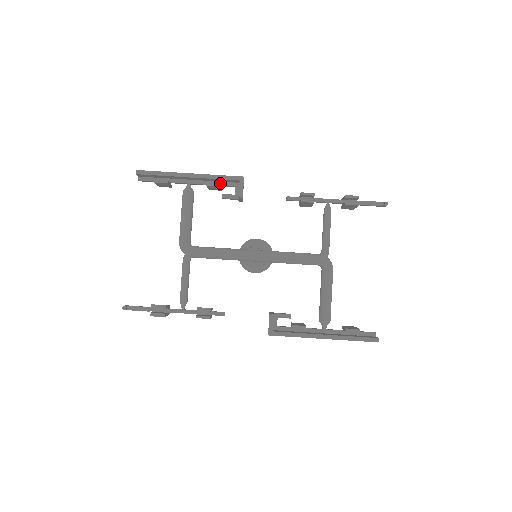
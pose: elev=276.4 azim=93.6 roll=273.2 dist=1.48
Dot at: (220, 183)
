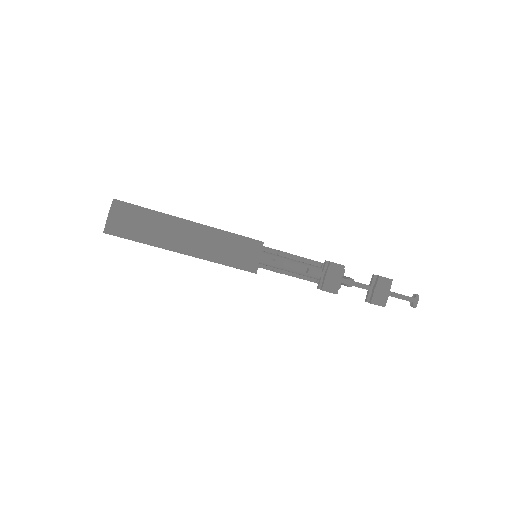
Dot at: (226, 251)
